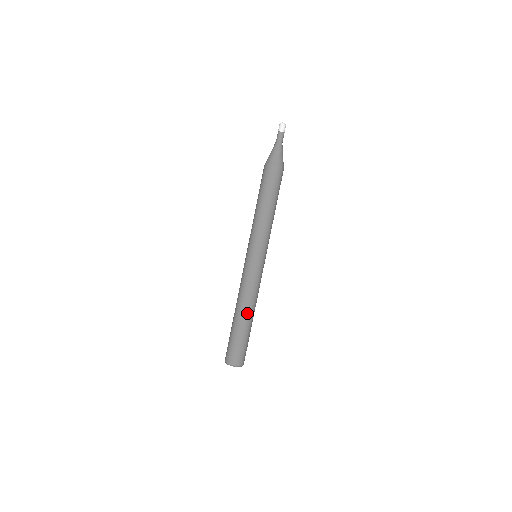
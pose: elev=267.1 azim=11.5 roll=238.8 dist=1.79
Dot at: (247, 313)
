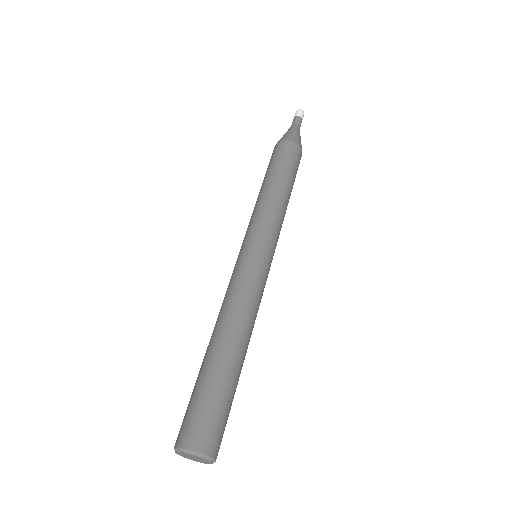
Dot at: (243, 343)
